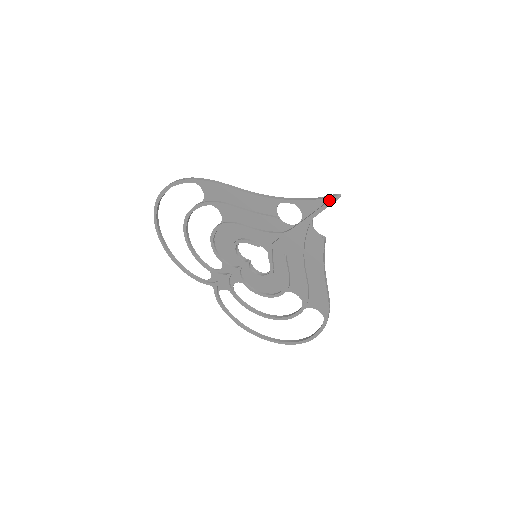
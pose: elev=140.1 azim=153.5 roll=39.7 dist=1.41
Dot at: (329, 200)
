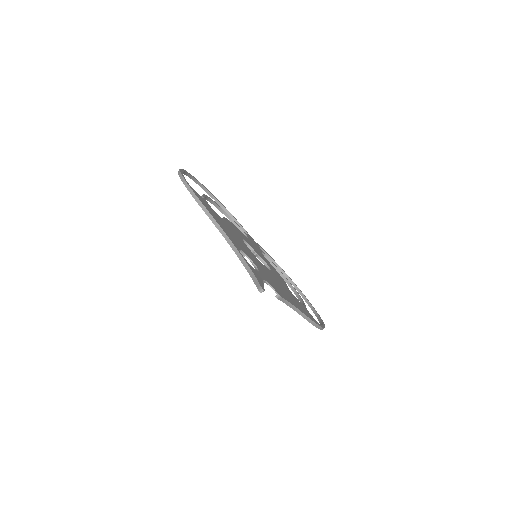
Dot at: (257, 286)
